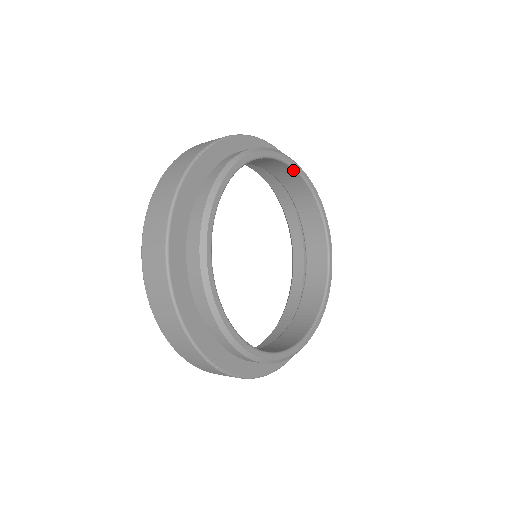
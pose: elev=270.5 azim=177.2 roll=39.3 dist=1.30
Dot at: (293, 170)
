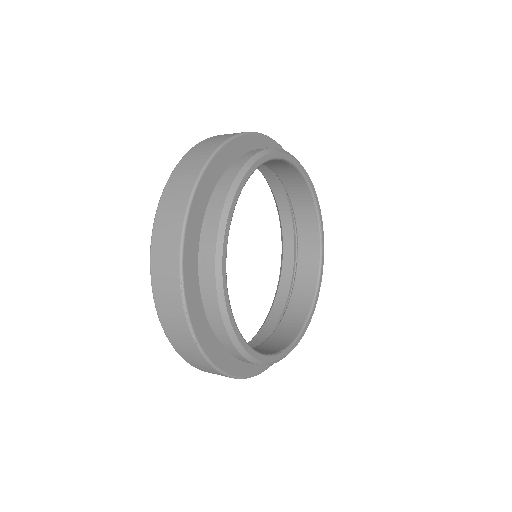
Dot at: (316, 216)
